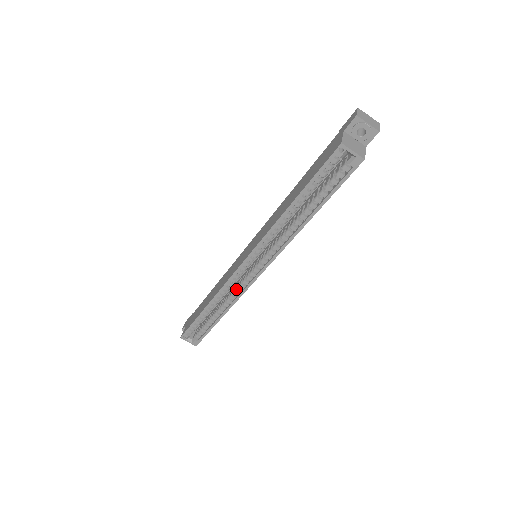
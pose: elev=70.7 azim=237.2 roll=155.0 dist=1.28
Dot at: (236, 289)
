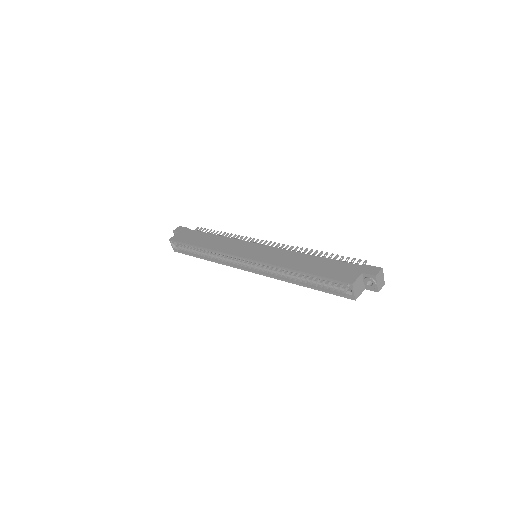
Dot at: (227, 259)
